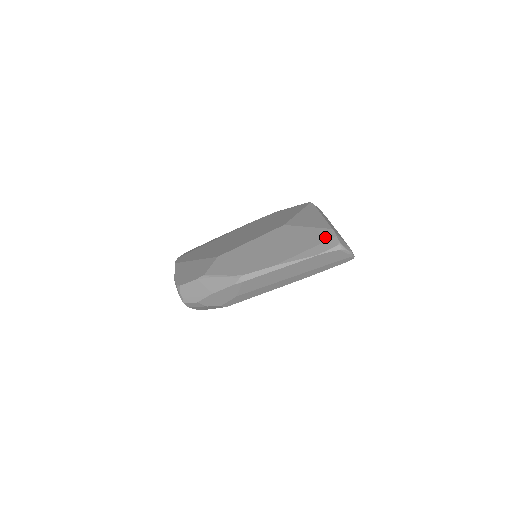
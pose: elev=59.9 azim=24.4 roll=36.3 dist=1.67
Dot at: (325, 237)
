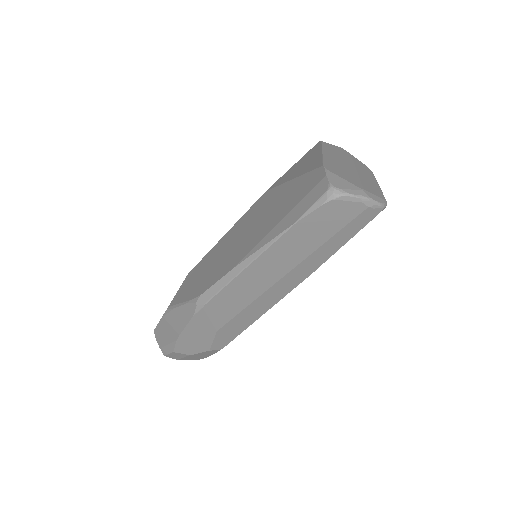
Dot at: (309, 185)
